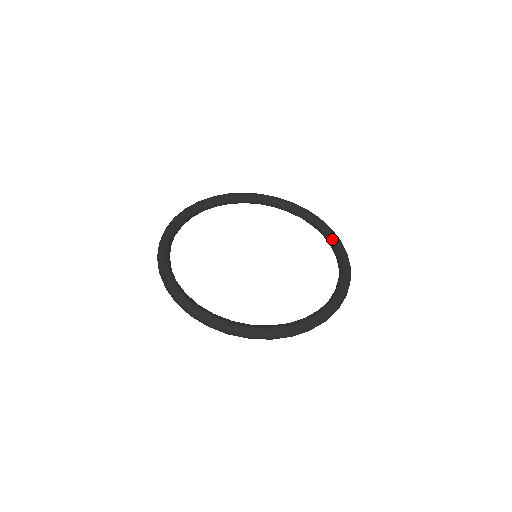
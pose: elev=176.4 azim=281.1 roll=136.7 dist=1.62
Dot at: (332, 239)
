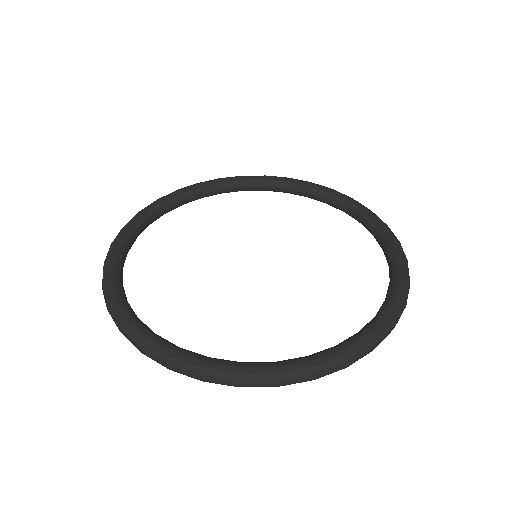
Dot at: (374, 224)
